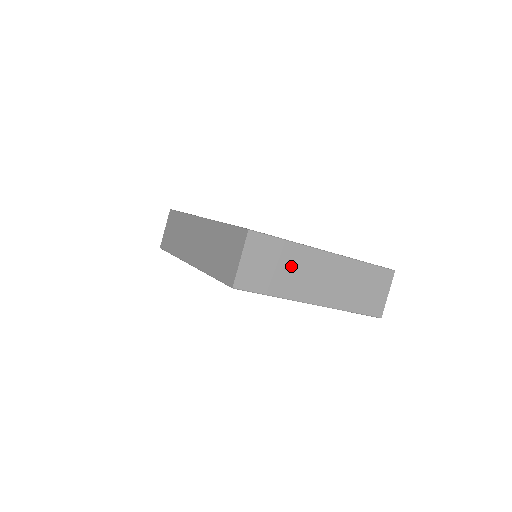
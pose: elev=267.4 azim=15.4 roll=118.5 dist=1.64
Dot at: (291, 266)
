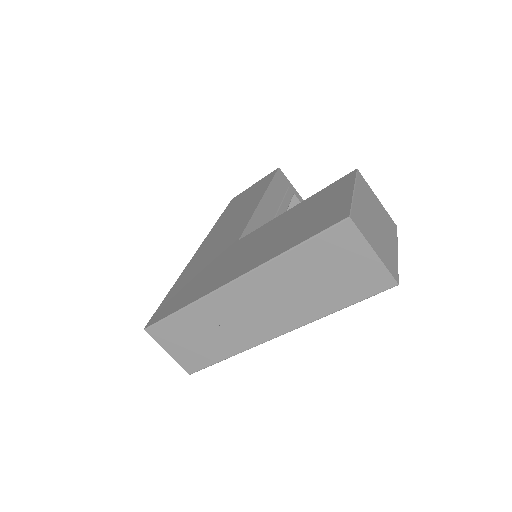
Dot at: (211, 325)
